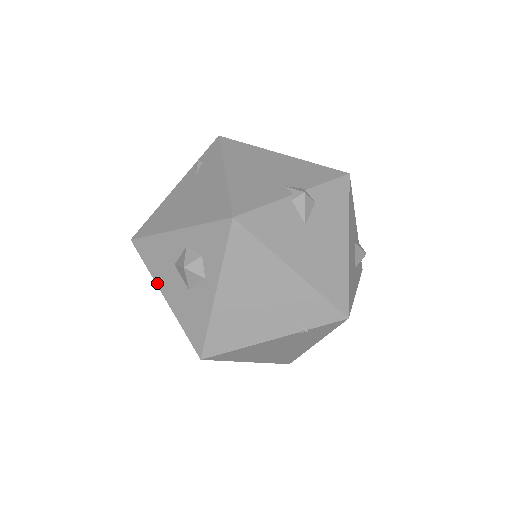
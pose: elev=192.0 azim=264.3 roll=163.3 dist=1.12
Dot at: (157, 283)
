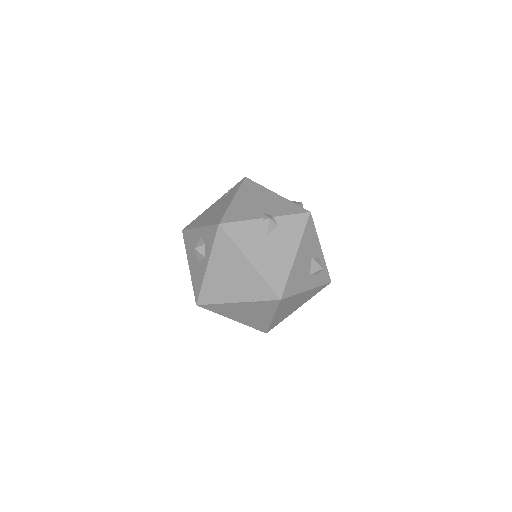
Dot at: (187, 257)
